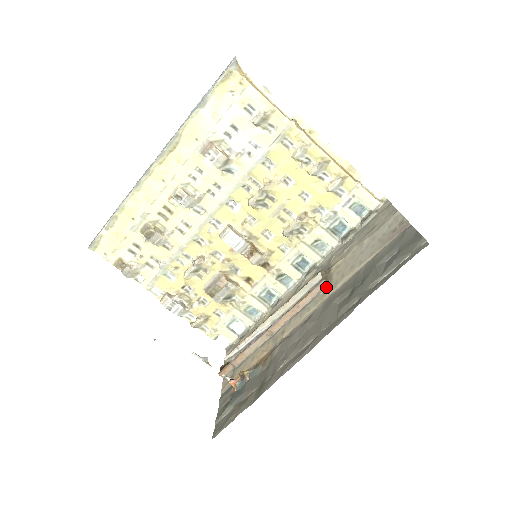
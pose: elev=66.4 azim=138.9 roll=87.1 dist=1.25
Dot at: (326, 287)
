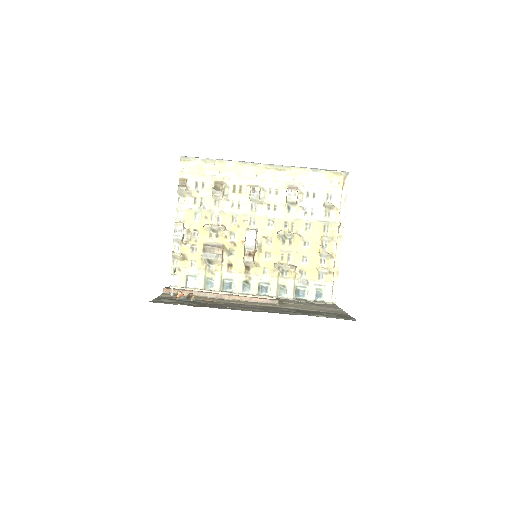
Dot at: (276, 304)
